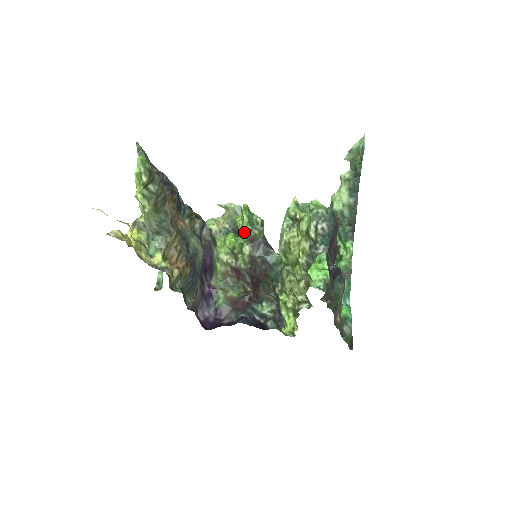
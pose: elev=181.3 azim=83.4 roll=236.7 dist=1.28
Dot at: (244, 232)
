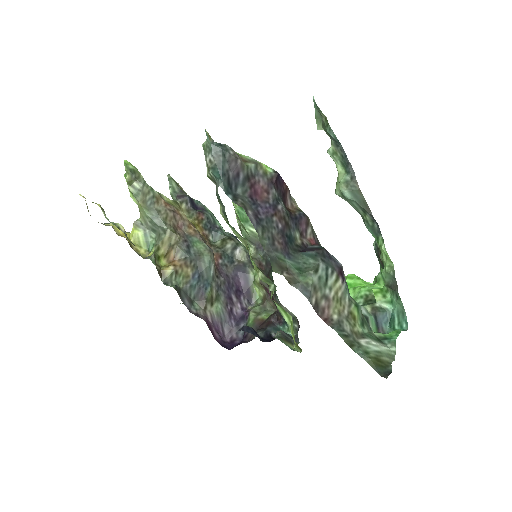
Dot at: (240, 230)
